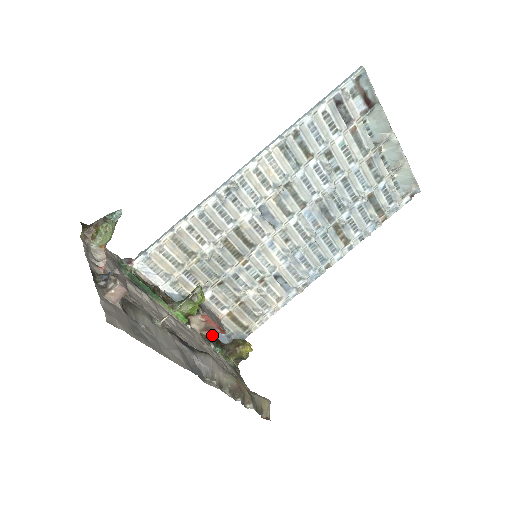
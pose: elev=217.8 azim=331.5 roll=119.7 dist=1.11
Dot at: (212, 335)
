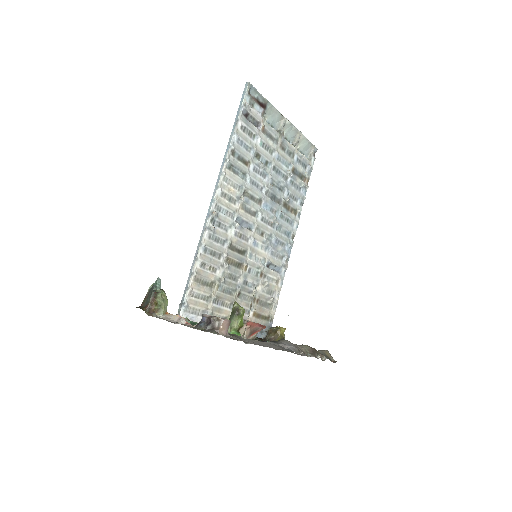
Dot at: (255, 336)
